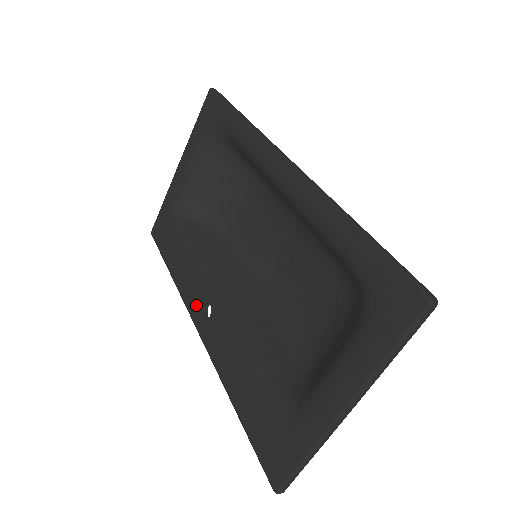
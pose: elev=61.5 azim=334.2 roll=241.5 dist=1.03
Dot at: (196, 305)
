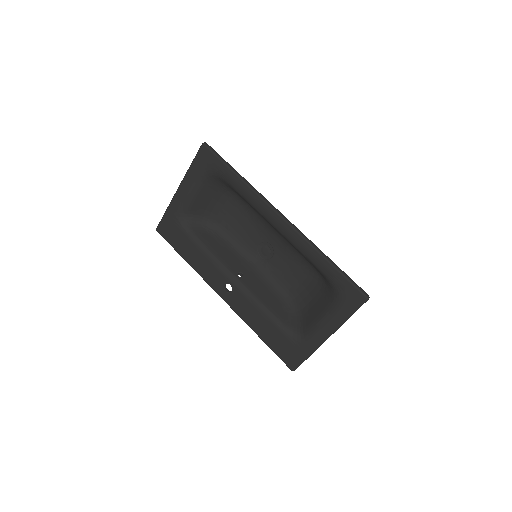
Dot at: (218, 284)
